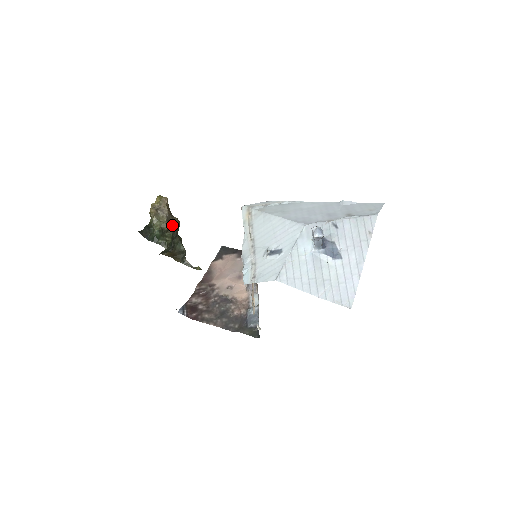
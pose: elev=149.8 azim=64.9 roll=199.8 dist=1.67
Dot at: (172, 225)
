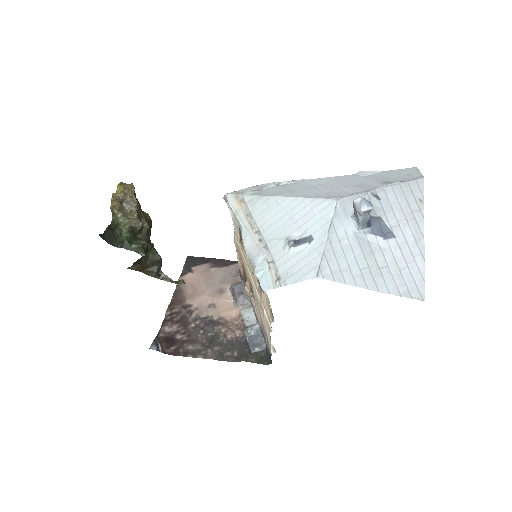
Dot at: (145, 223)
